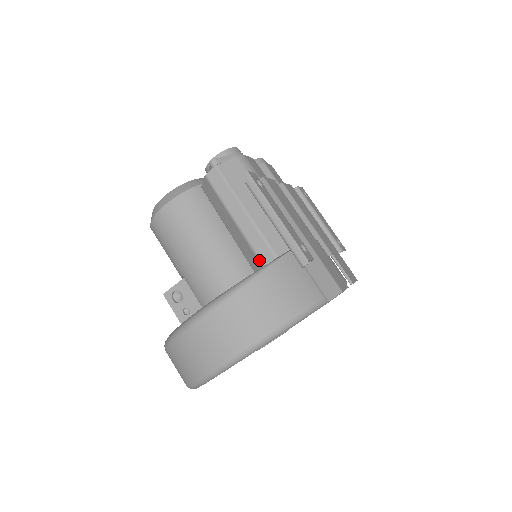
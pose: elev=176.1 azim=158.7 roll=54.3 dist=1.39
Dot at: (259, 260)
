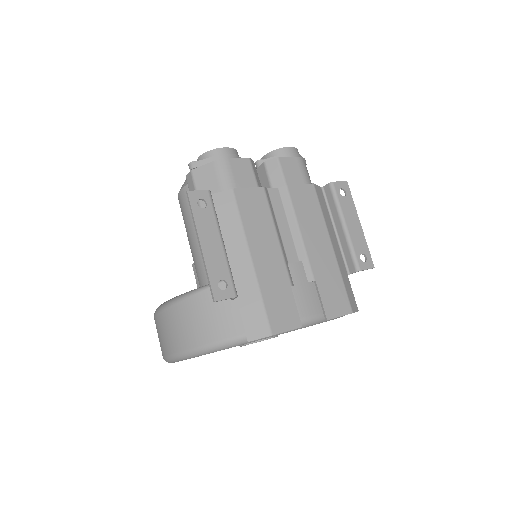
Dot at: occluded
